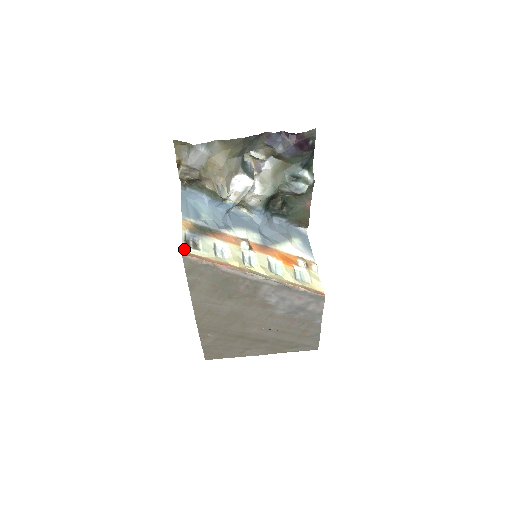
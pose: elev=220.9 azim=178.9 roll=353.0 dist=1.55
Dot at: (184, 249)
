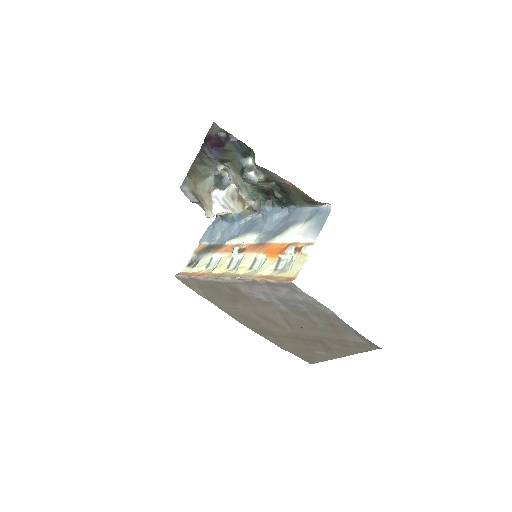
Dot at: (183, 270)
